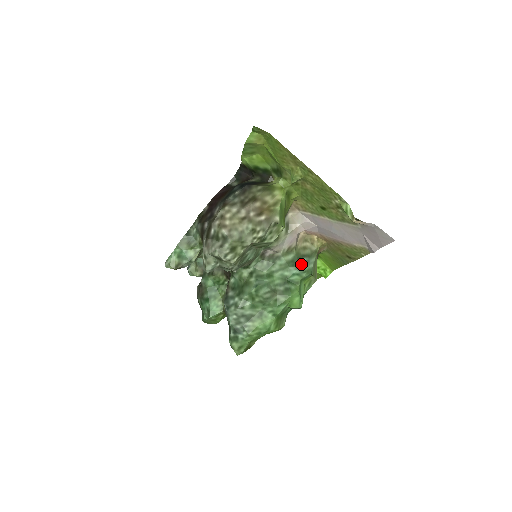
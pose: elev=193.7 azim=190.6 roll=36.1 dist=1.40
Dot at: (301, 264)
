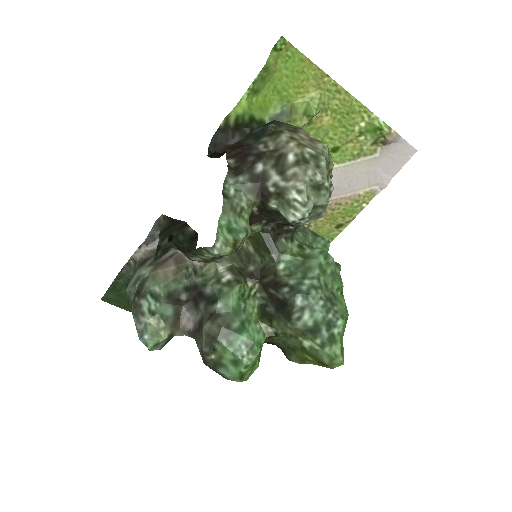
Dot at: (320, 235)
